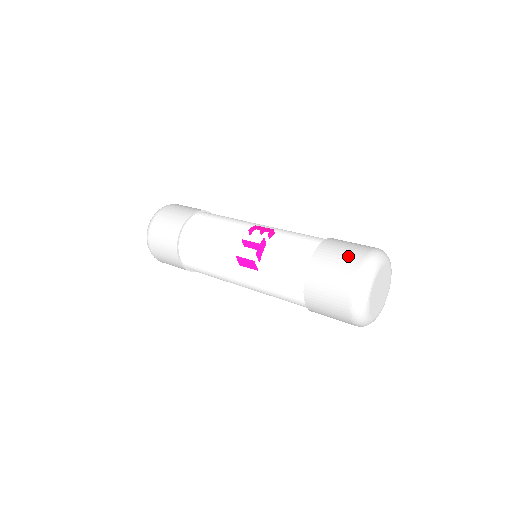
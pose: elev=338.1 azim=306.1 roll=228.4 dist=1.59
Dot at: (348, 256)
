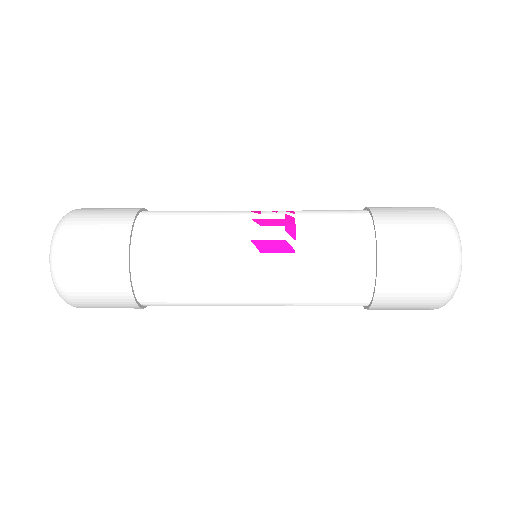
Dot at: (417, 210)
